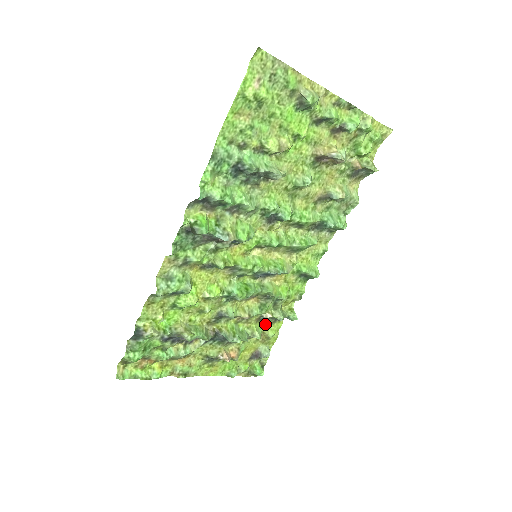
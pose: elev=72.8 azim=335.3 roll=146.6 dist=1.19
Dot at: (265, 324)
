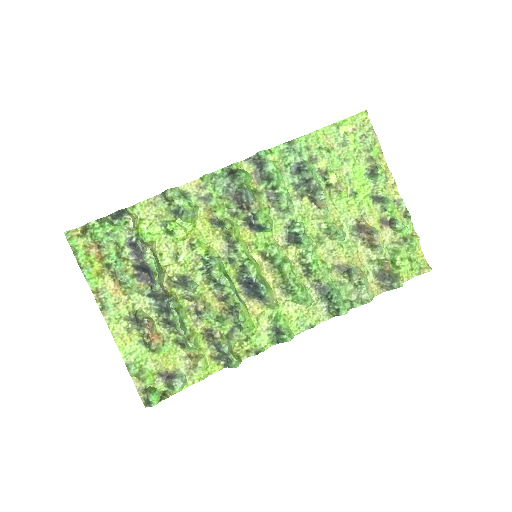
Dot at: (206, 347)
